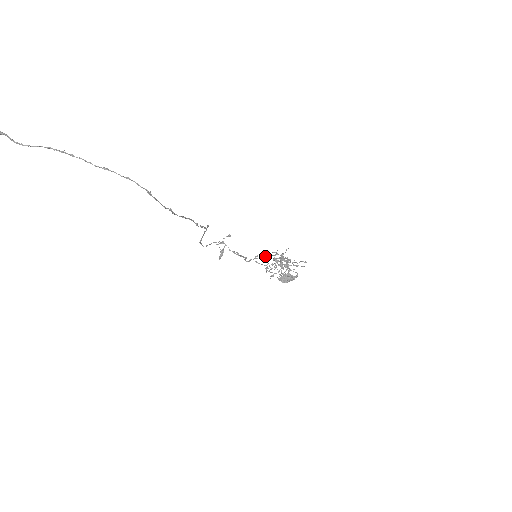
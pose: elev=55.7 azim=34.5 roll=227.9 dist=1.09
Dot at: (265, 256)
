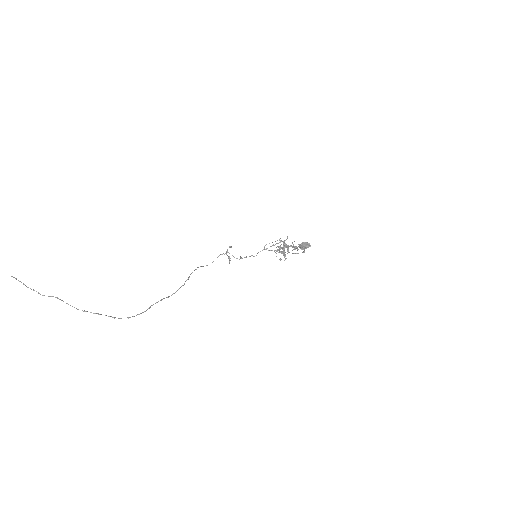
Dot at: (270, 246)
